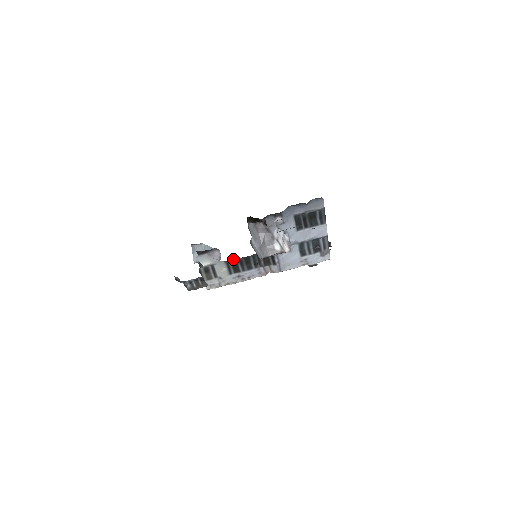
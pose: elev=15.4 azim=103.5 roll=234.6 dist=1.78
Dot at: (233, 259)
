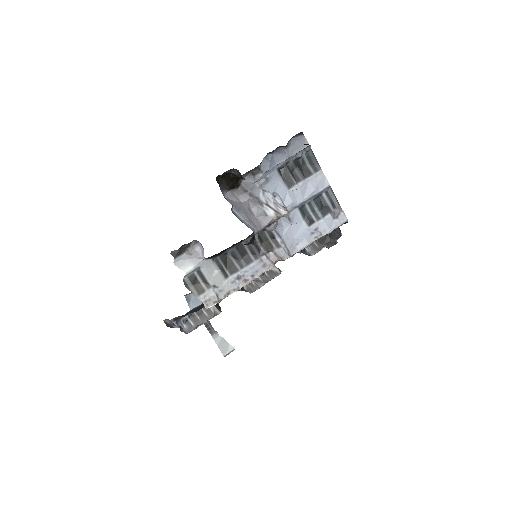
Dot at: (222, 253)
